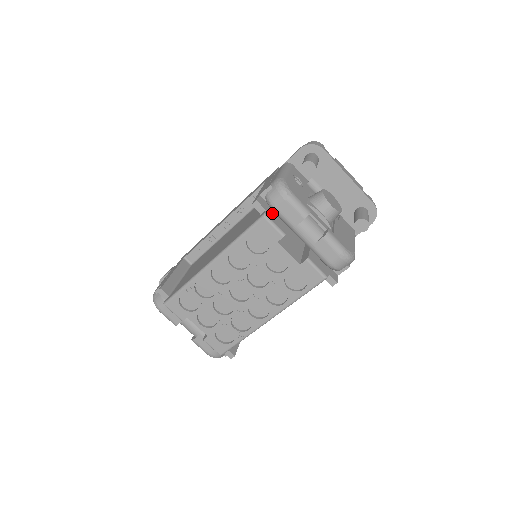
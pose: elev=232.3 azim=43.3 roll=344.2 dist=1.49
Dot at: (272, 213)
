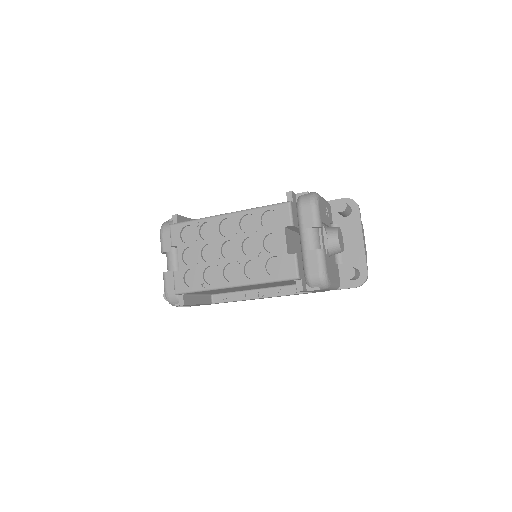
Dot at: (295, 209)
